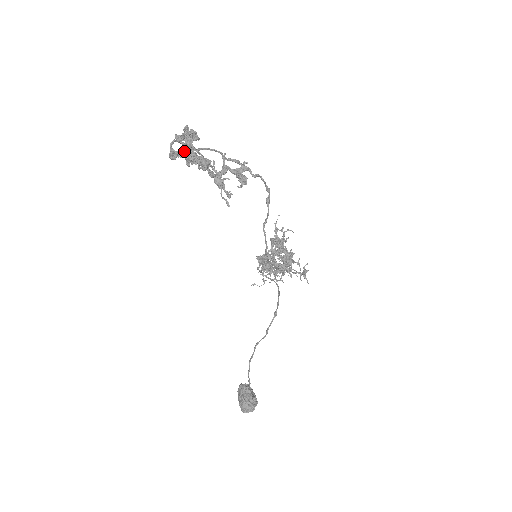
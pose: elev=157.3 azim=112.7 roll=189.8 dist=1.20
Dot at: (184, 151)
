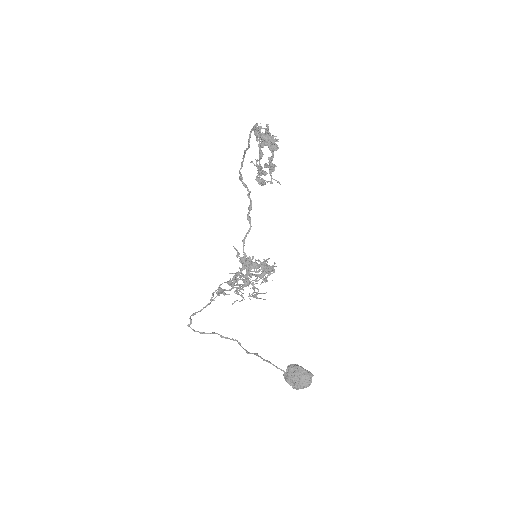
Dot at: (263, 136)
